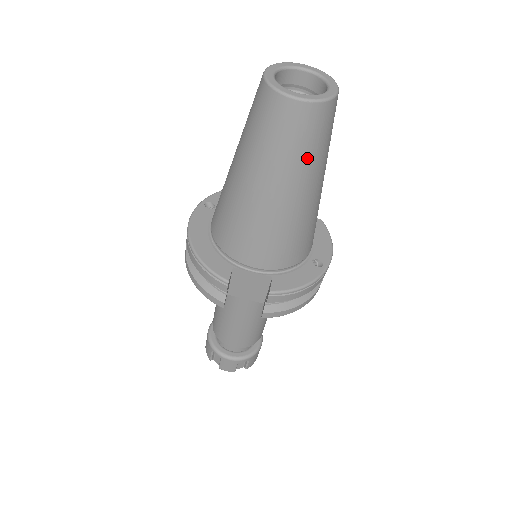
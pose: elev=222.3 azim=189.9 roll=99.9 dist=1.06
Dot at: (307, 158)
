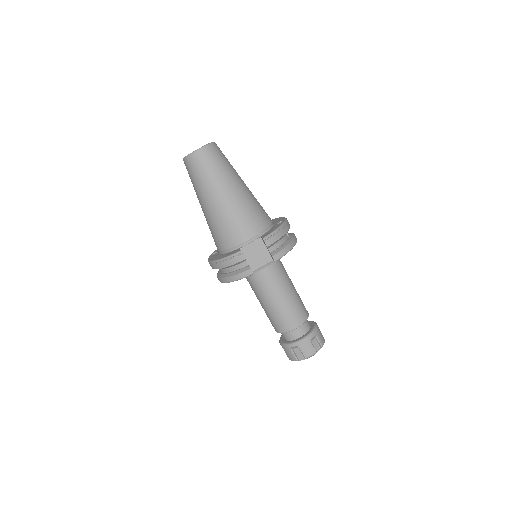
Dot at: (223, 169)
